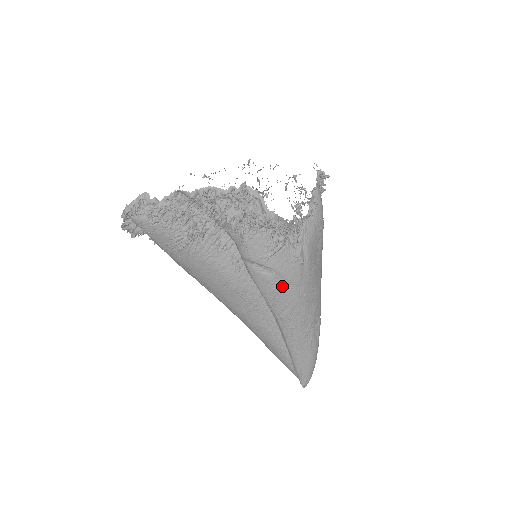
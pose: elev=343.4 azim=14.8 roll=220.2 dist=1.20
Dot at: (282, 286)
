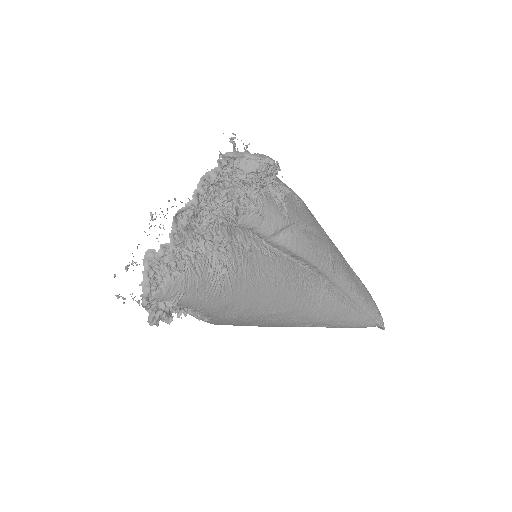
Dot at: (312, 234)
